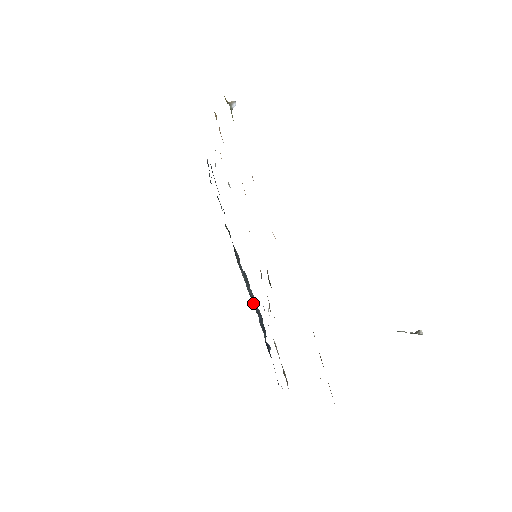
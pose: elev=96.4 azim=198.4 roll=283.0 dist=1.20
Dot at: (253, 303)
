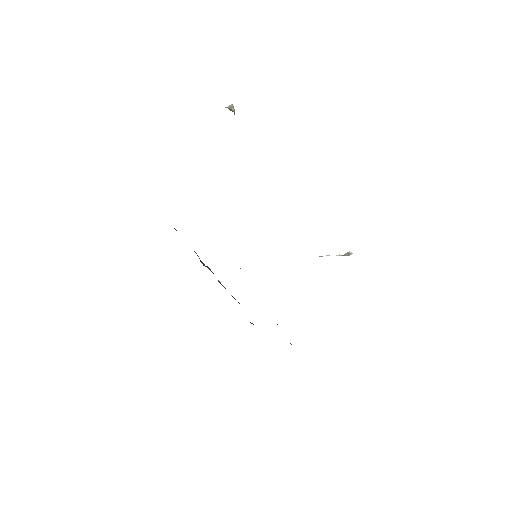
Dot at: occluded
